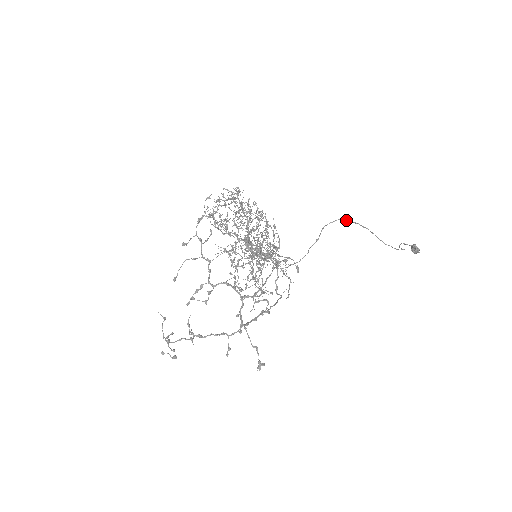
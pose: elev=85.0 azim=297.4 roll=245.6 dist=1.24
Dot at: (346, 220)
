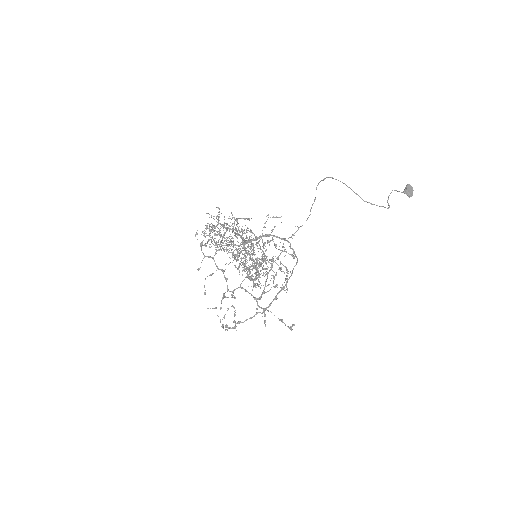
Dot at: occluded
